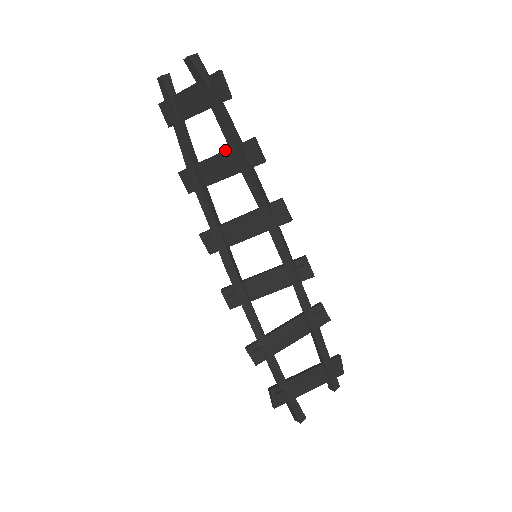
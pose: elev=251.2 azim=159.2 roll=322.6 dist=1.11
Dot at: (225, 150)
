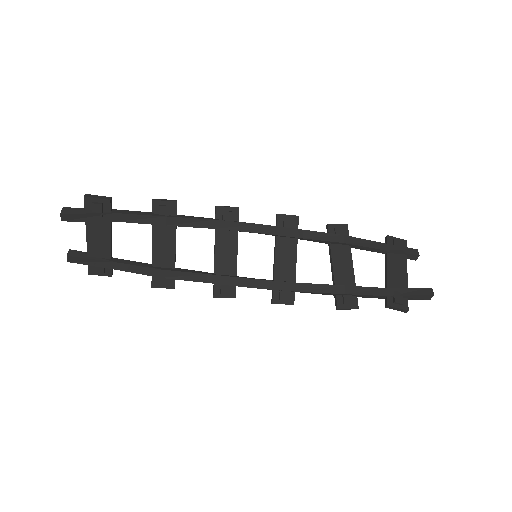
Dot at: occluded
